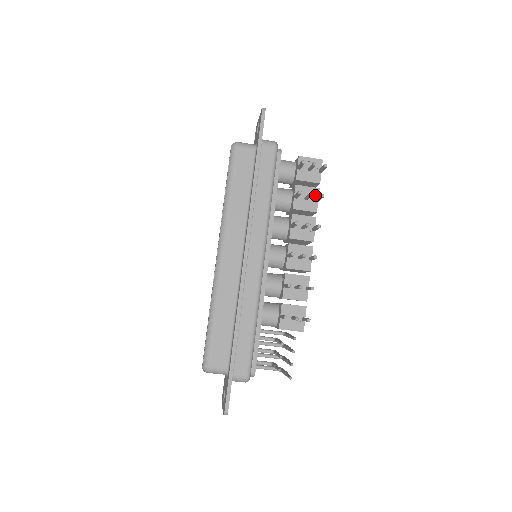
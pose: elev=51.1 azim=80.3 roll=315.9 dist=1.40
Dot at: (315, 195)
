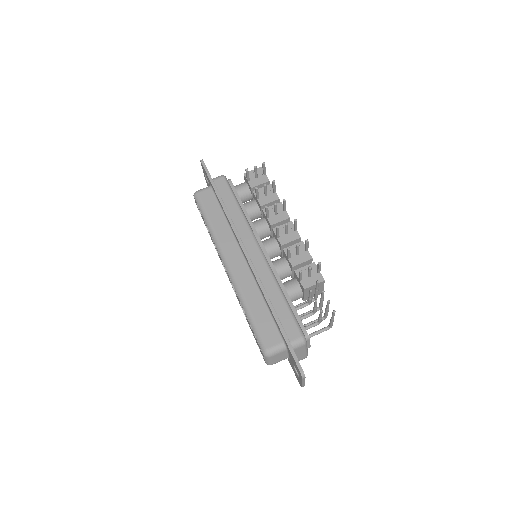
Dot at: (271, 189)
